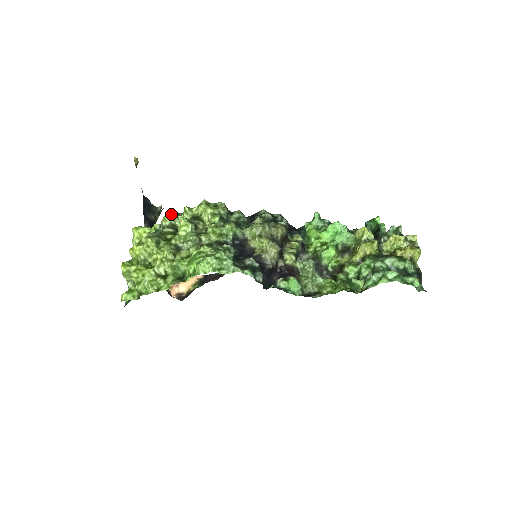
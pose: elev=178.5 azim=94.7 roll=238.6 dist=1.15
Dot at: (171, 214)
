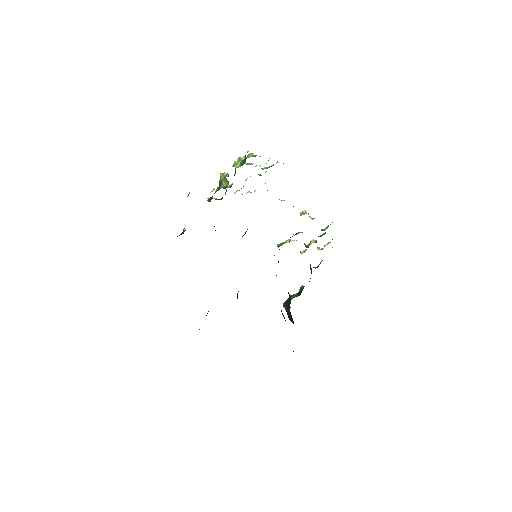
Dot at: occluded
